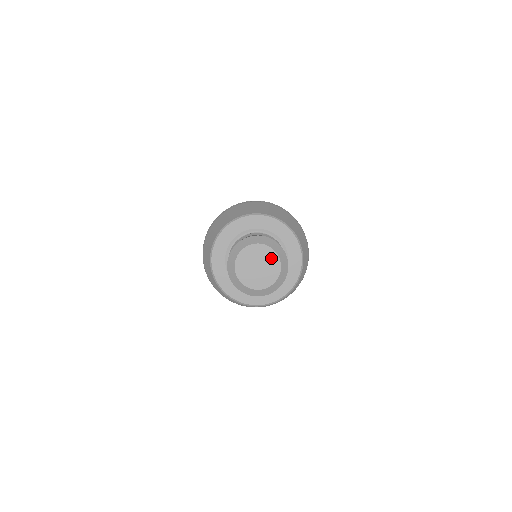
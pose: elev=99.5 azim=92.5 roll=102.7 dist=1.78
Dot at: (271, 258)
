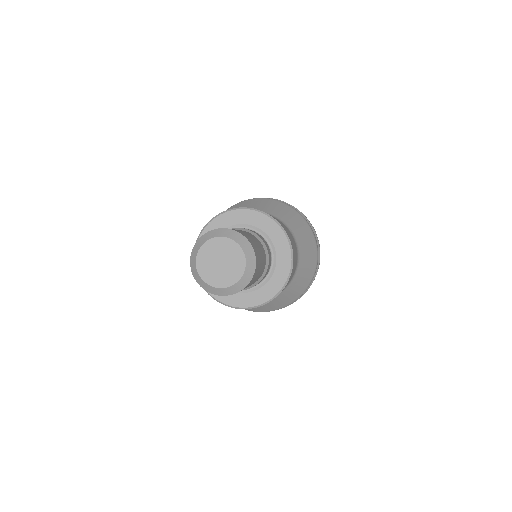
Dot at: (237, 256)
